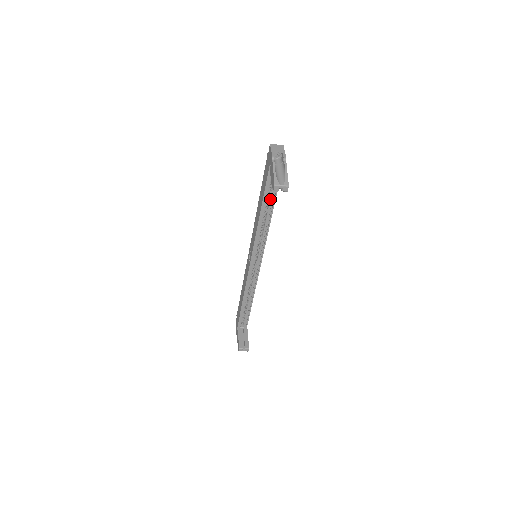
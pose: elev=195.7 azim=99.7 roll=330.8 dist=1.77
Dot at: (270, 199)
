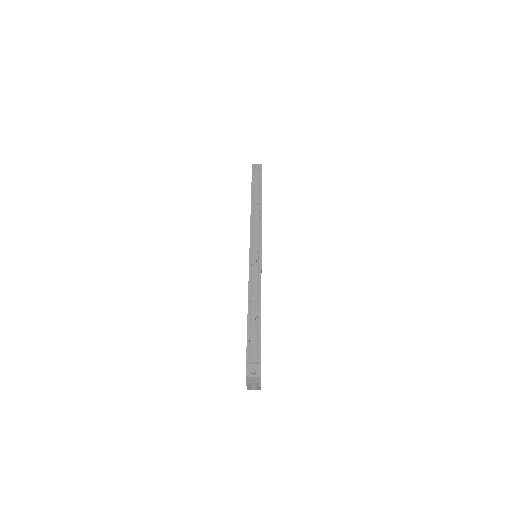
Dot at: occluded
